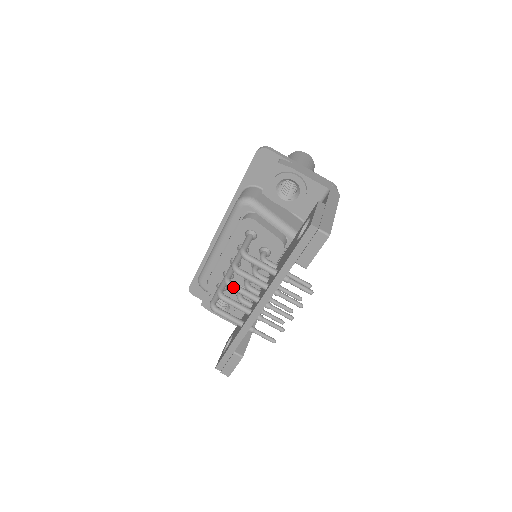
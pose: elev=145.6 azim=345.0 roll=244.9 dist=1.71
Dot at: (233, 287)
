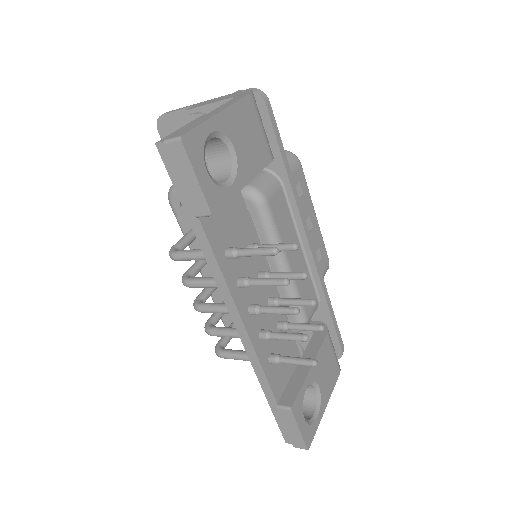
Dot at: (202, 308)
